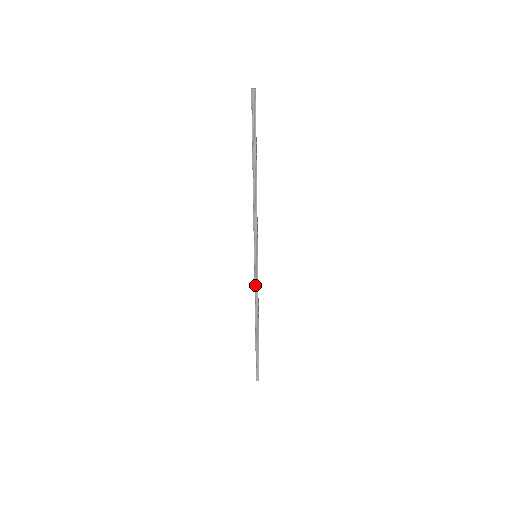
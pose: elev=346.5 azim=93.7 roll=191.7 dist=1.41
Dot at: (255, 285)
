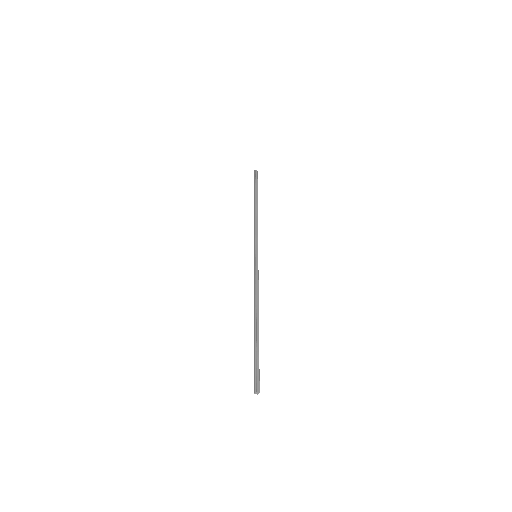
Dot at: (256, 277)
